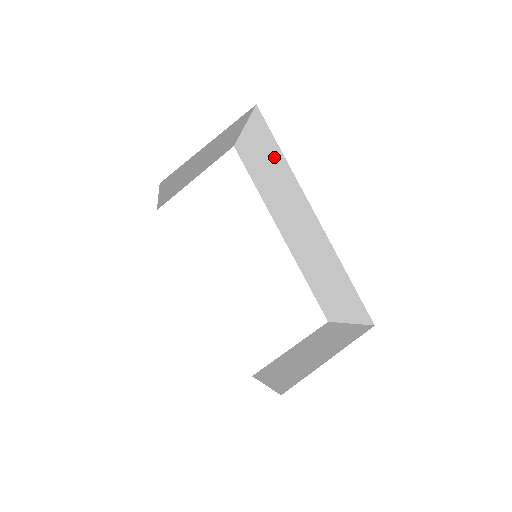
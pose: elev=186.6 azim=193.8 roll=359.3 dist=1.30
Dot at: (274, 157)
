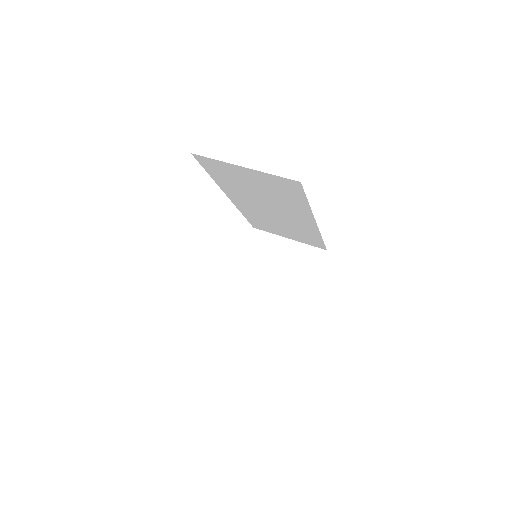
Dot at: (288, 196)
